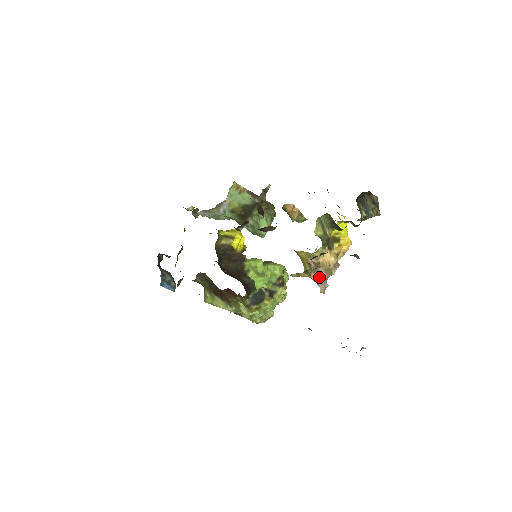
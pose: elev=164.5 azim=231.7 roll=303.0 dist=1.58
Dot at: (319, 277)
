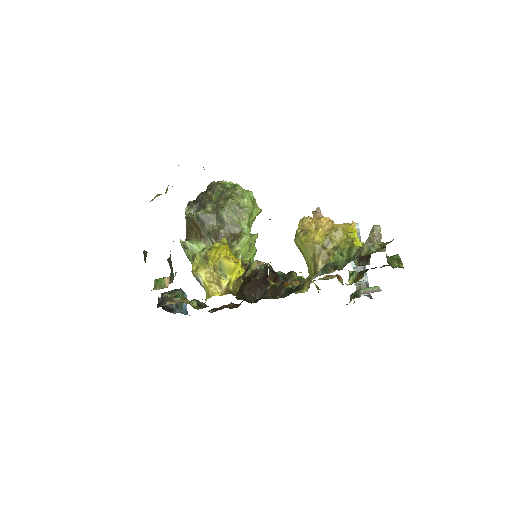
Dot at: occluded
